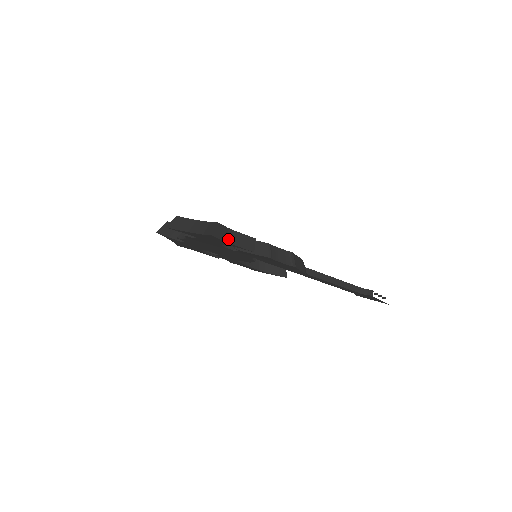
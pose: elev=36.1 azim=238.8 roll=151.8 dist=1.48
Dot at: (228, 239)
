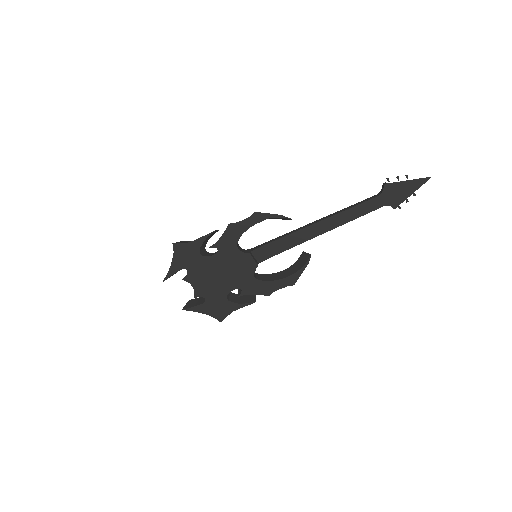
Dot at: (193, 241)
